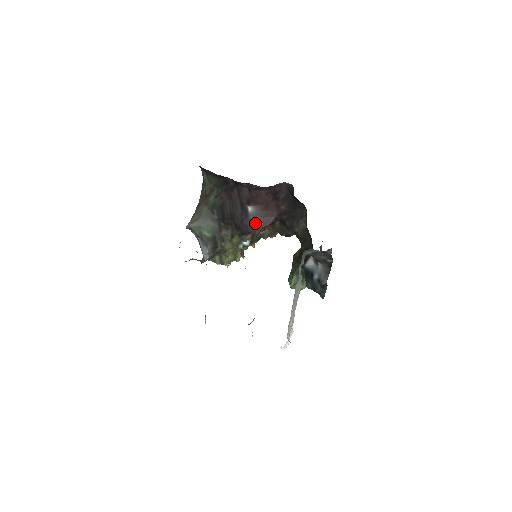
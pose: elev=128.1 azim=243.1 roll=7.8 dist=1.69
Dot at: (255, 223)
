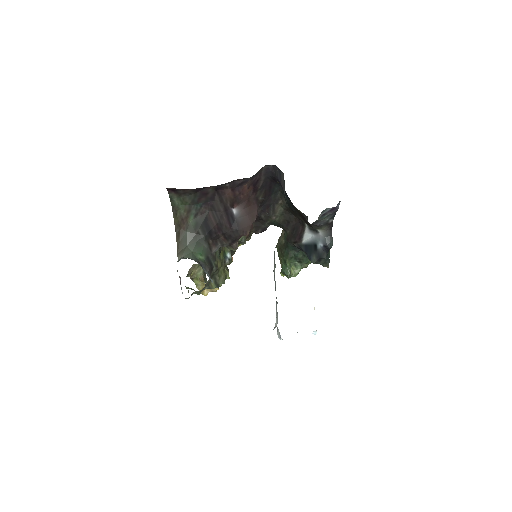
Dot at: (243, 224)
